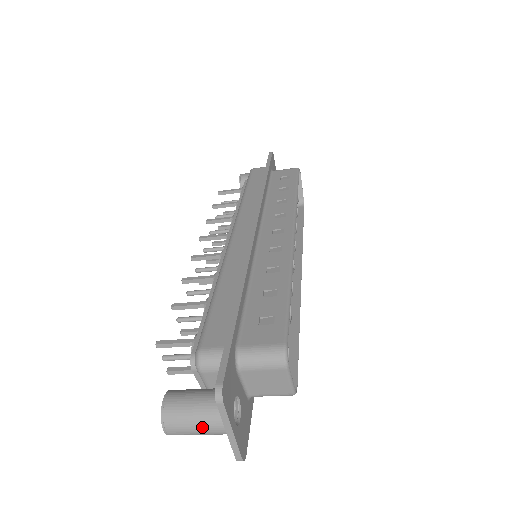
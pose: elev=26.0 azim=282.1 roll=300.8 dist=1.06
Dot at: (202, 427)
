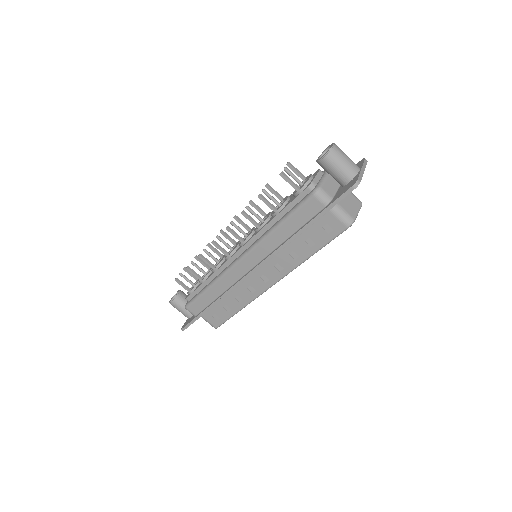
Dot at: (350, 159)
